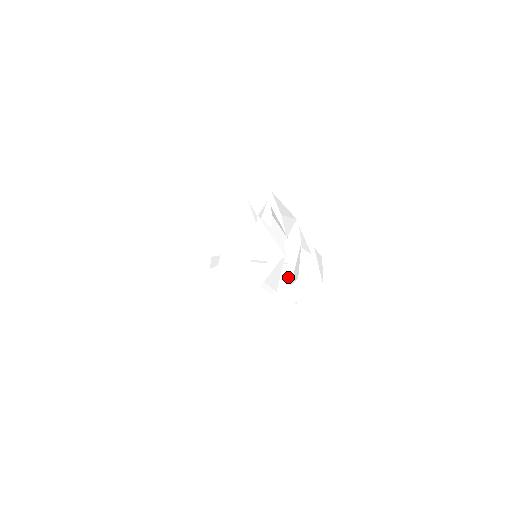
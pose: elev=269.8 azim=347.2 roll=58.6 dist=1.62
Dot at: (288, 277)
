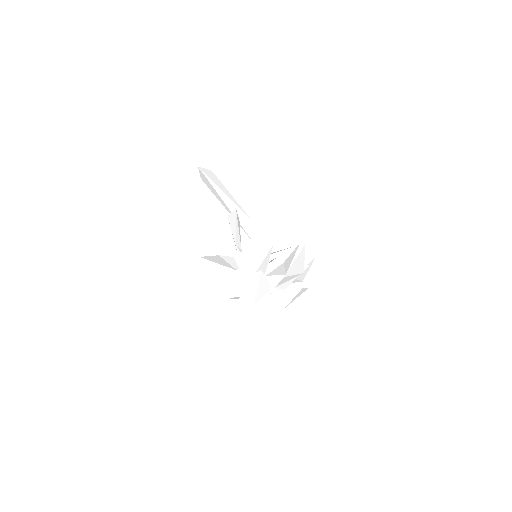
Dot at: occluded
